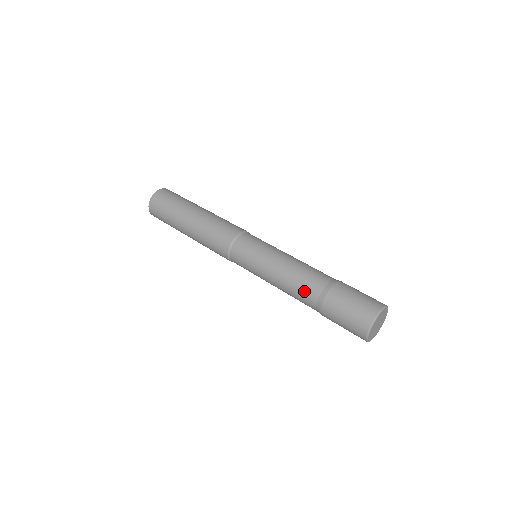
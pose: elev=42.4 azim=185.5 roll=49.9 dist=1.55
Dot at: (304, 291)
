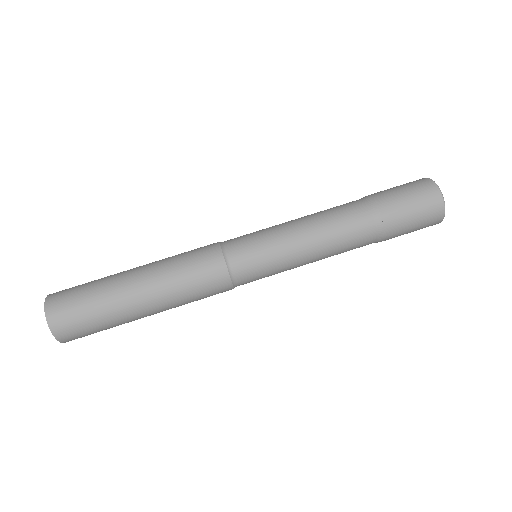
Dot at: (351, 218)
